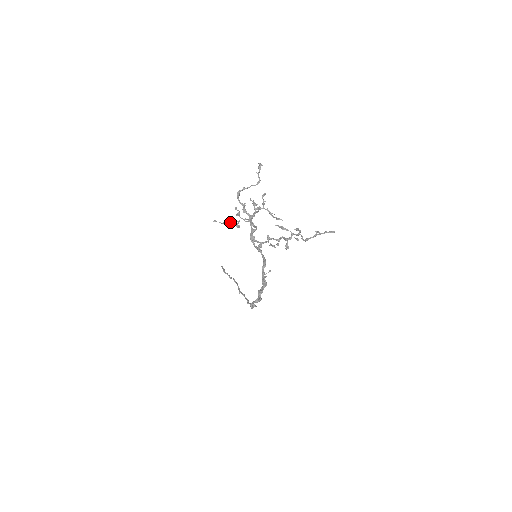
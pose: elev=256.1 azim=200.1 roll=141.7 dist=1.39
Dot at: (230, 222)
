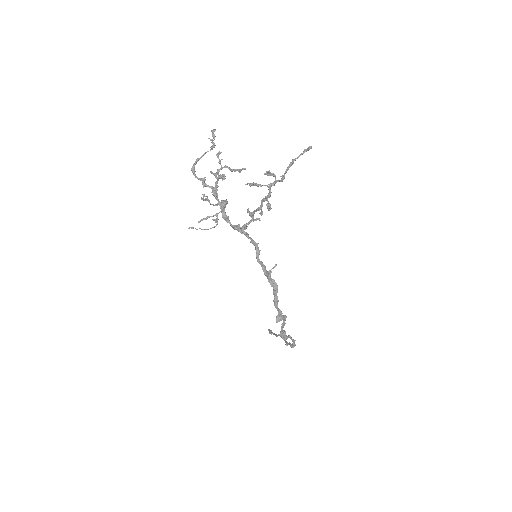
Dot at: (206, 219)
